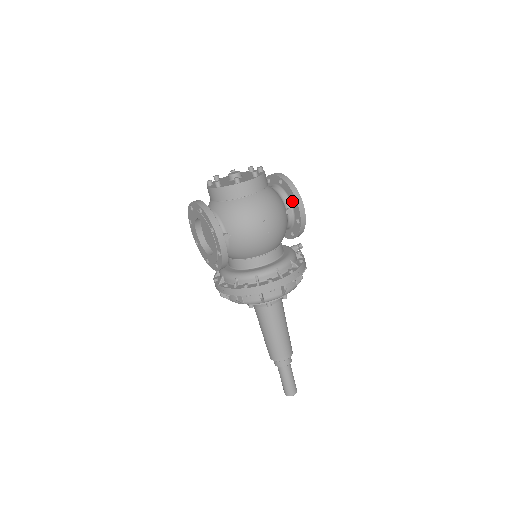
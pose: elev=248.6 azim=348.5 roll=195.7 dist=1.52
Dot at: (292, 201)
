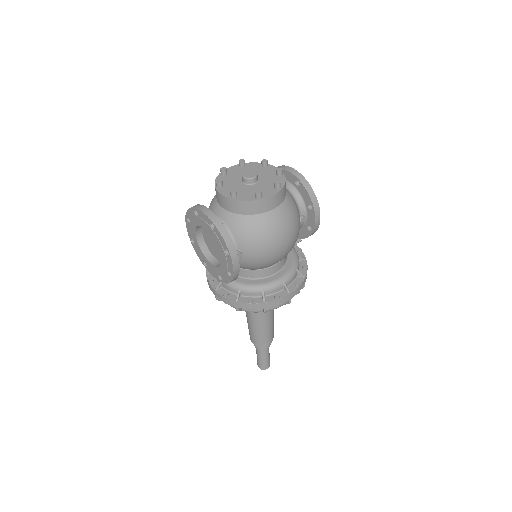
Dot at: (308, 208)
